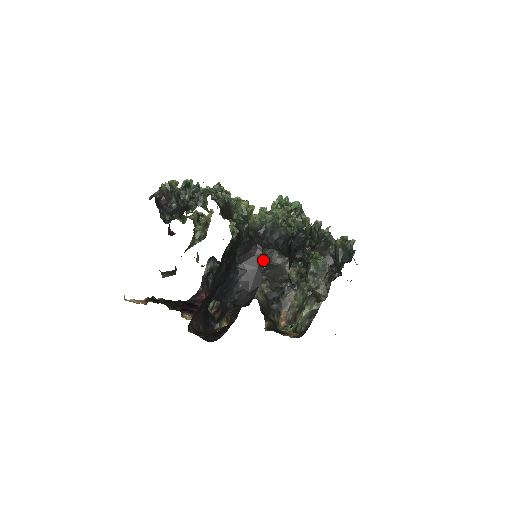
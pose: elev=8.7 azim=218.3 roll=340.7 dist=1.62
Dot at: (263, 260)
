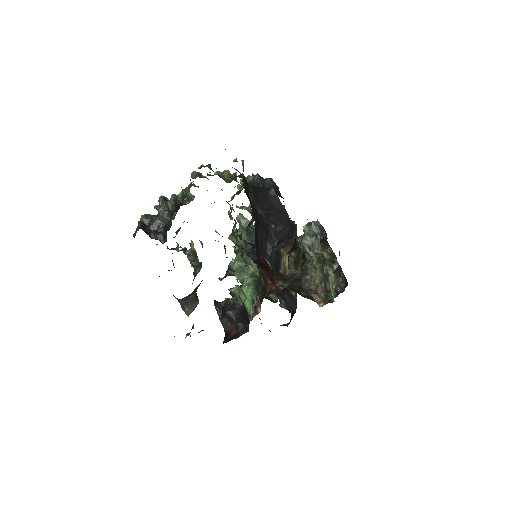
Dot at: (274, 198)
